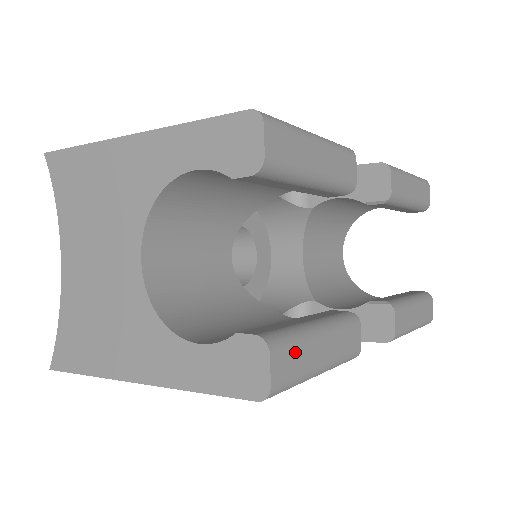
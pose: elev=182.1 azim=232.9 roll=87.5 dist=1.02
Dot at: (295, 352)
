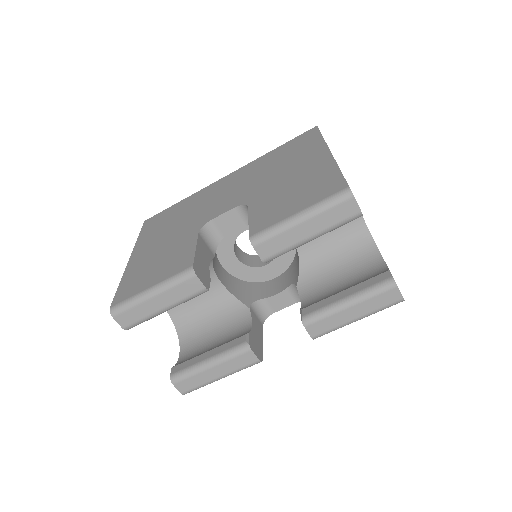
Dot at: (191, 379)
